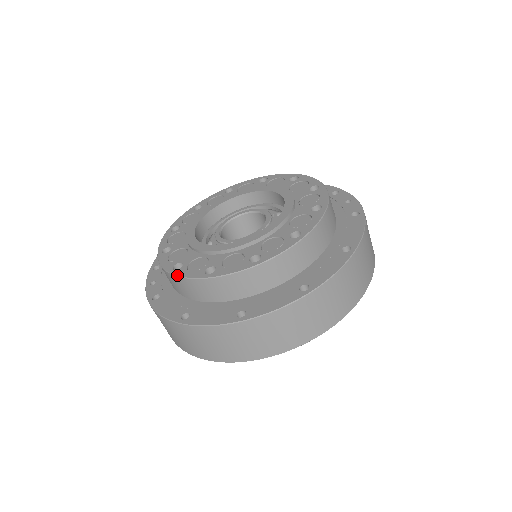
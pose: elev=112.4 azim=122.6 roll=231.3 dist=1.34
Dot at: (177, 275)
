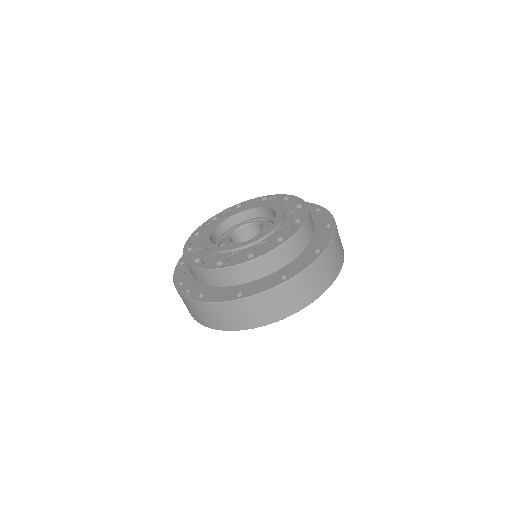
Dot at: (225, 267)
